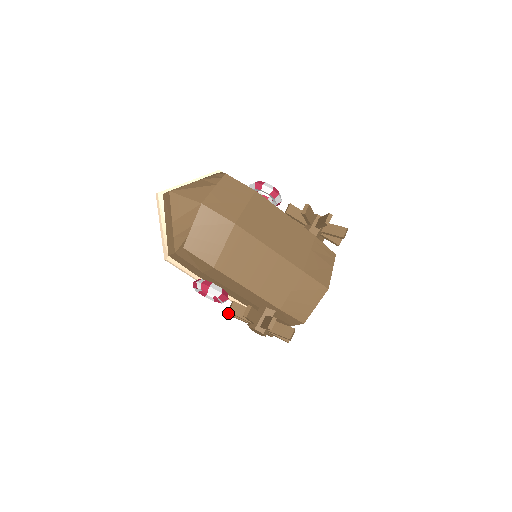
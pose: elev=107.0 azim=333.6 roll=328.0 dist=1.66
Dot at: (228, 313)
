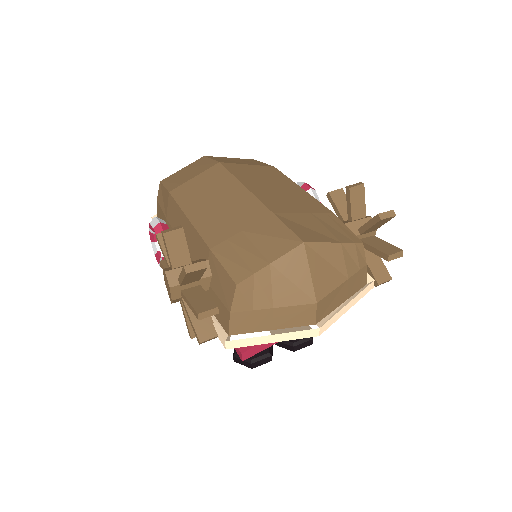
Dot at: occluded
